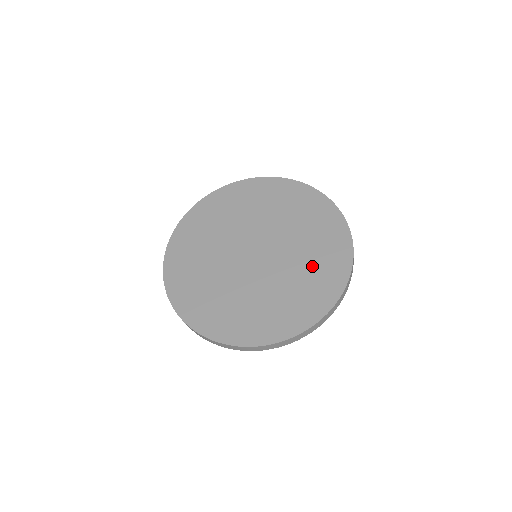
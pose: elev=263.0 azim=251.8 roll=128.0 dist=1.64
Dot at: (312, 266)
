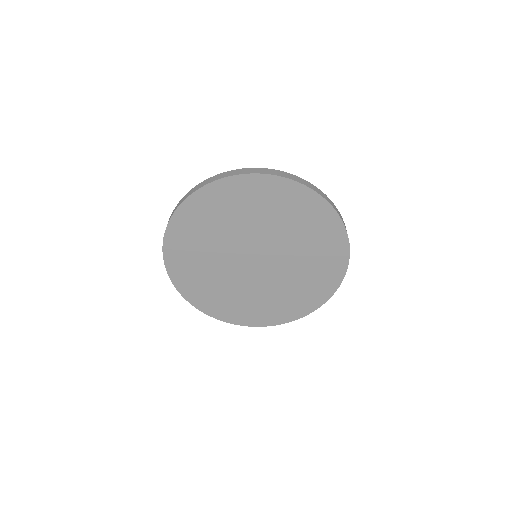
Dot at: (278, 300)
